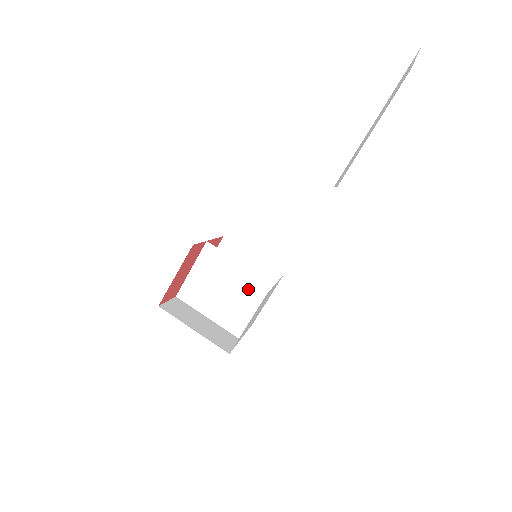
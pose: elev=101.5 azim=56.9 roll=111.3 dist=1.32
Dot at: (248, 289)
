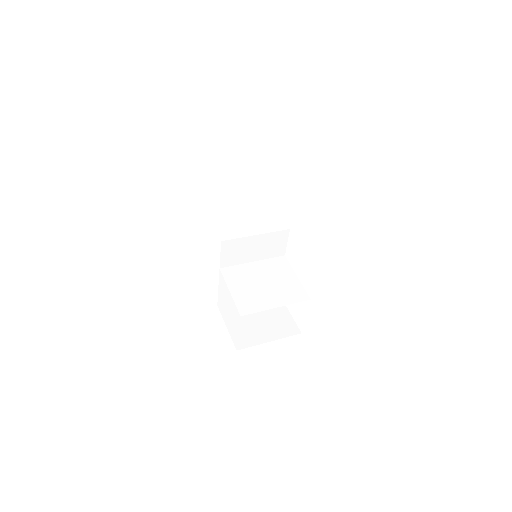
Dot at: (275, 270)
